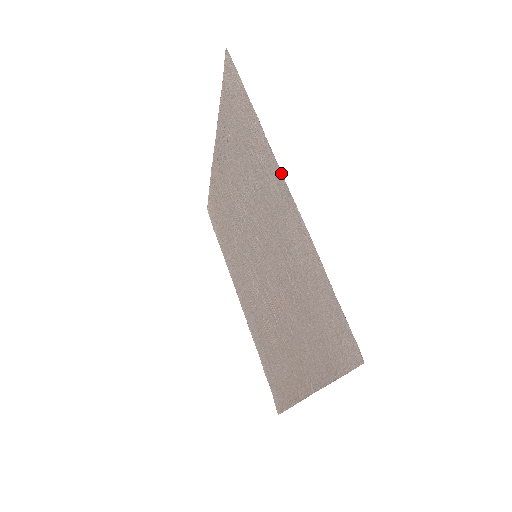
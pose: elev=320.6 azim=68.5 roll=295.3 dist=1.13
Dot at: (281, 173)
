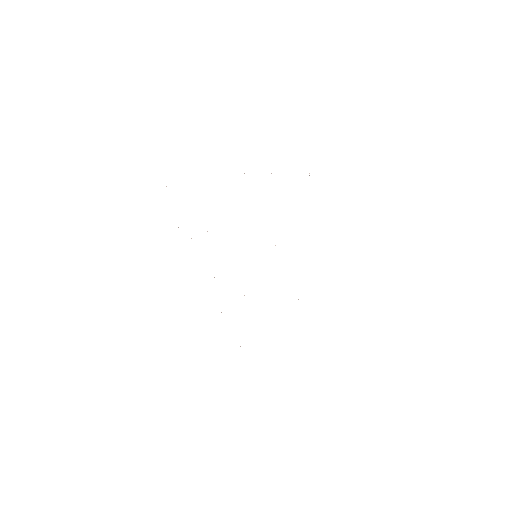
Dot at: occluded
